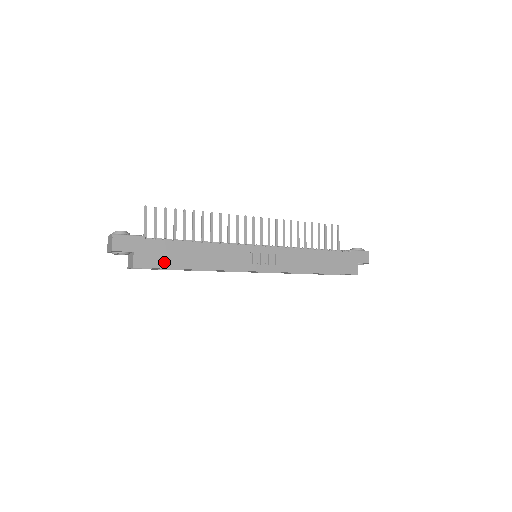
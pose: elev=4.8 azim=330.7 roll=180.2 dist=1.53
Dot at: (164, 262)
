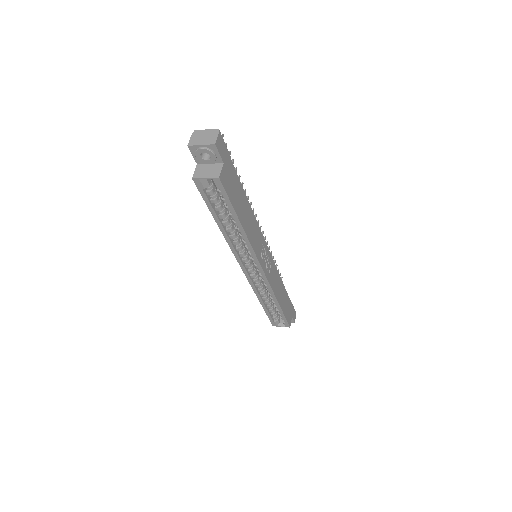
Dot at: (233, 196)
